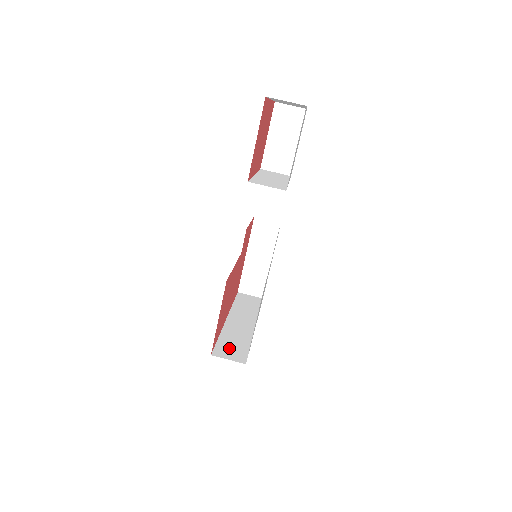
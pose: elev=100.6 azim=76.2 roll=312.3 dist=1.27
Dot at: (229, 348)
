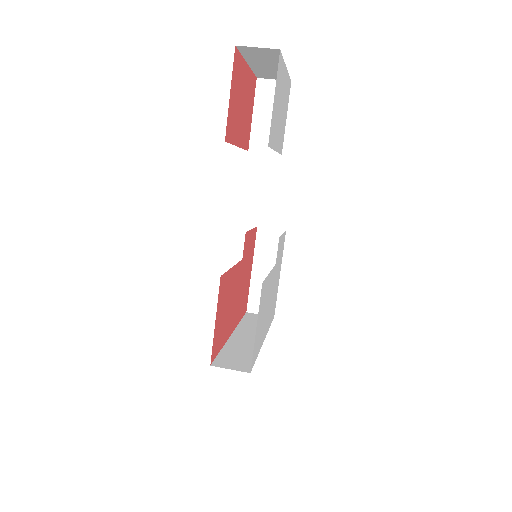
Dot at: (232, 359)
